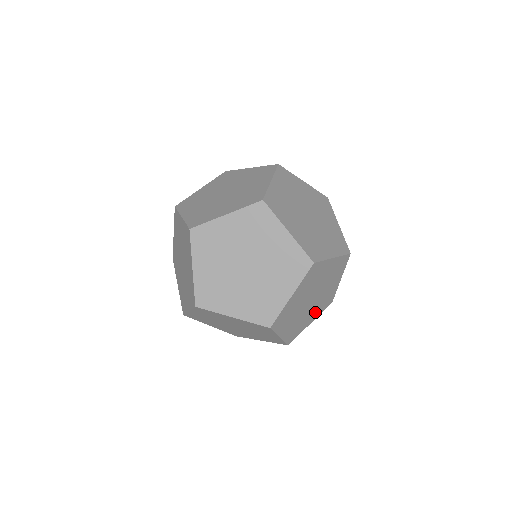
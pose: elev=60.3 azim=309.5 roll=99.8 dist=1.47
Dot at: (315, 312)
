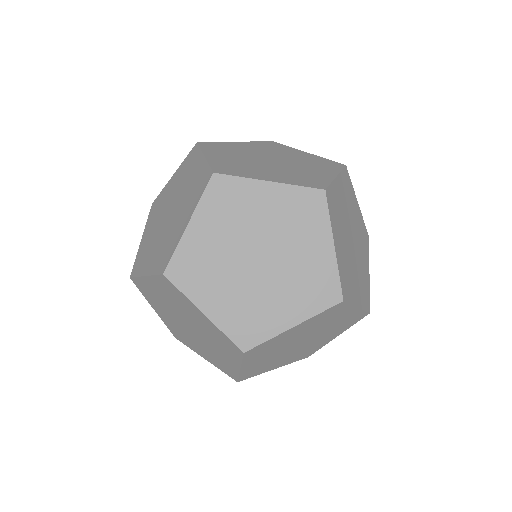
Dot at: (289, 359)
